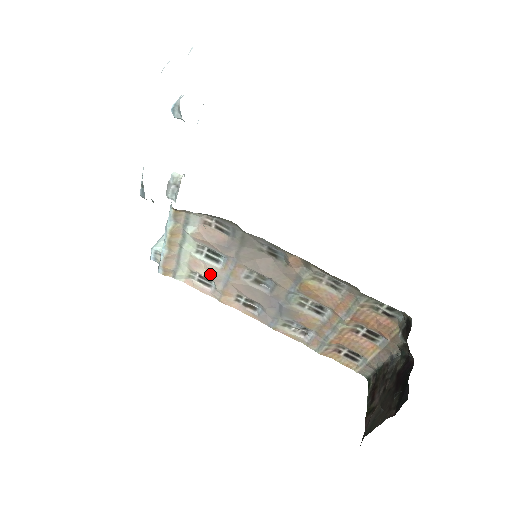
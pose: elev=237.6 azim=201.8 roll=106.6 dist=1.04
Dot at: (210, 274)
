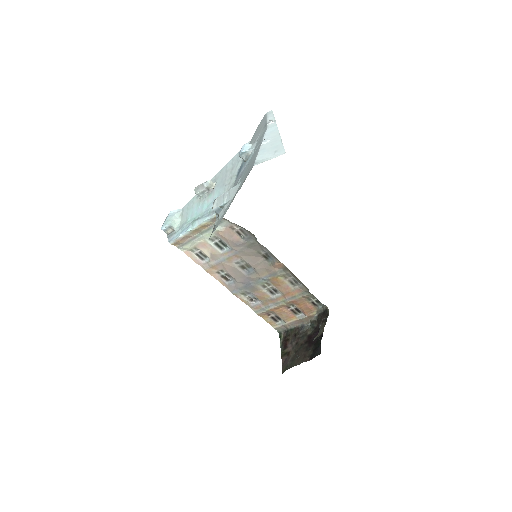
Dot at: (211, 254)
